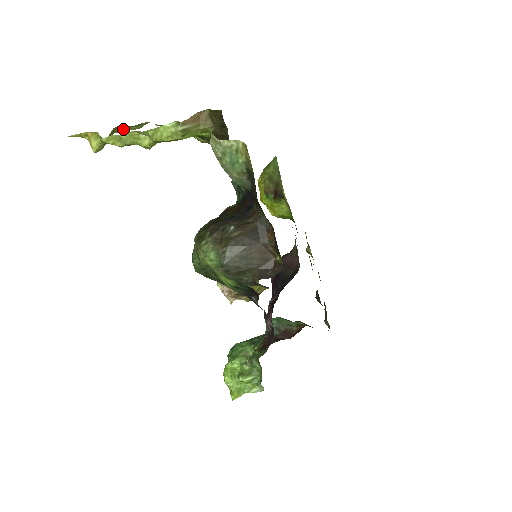
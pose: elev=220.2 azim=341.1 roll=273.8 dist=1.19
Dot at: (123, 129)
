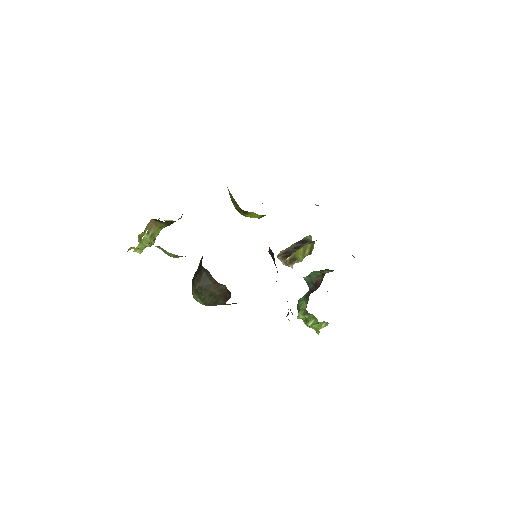
Dot at: (143, 233)
